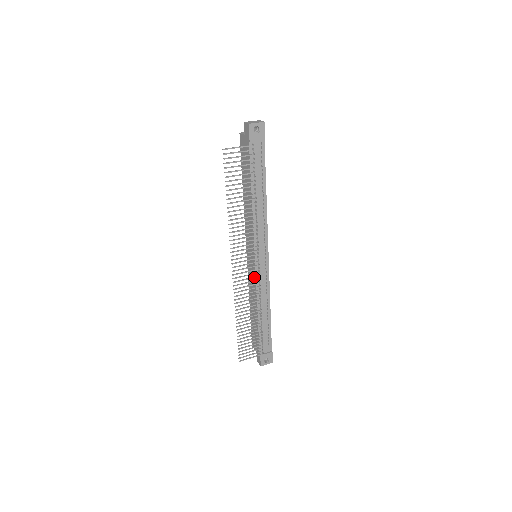
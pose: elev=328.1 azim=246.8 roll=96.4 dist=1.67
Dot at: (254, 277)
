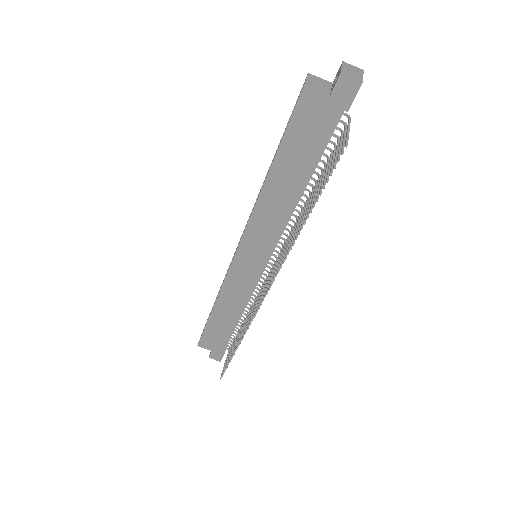
Dot at: occluded
